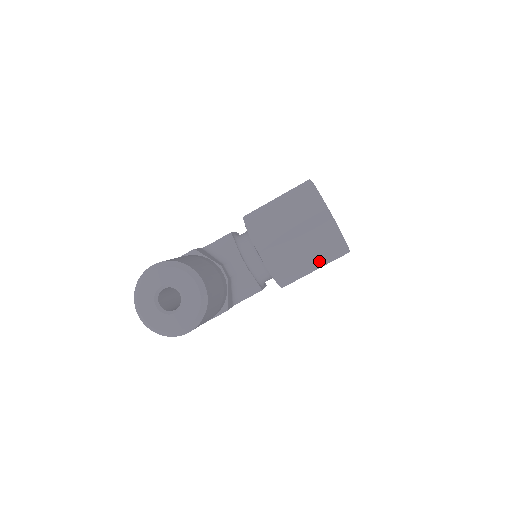
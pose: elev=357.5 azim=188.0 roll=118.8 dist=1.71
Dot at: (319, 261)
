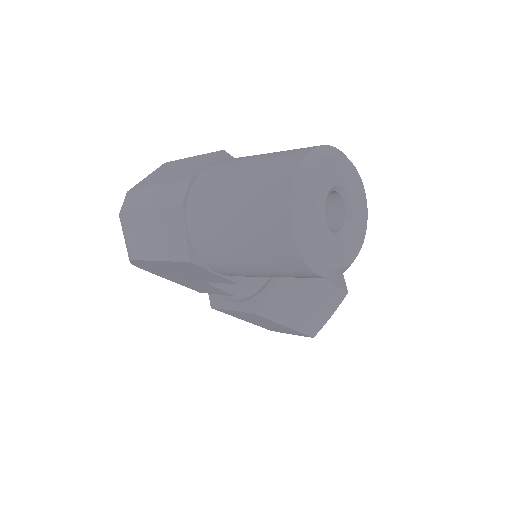
Dot at: (298, 322)
